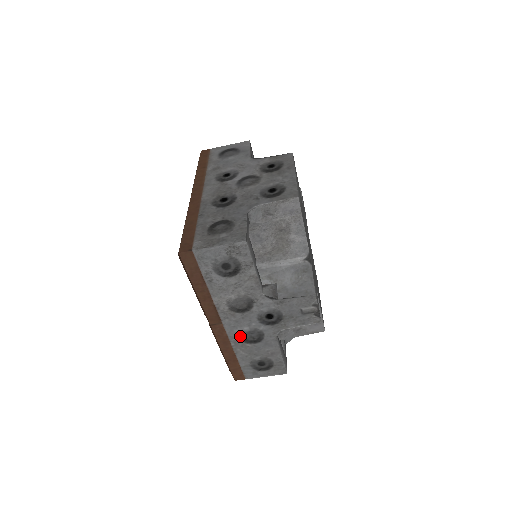
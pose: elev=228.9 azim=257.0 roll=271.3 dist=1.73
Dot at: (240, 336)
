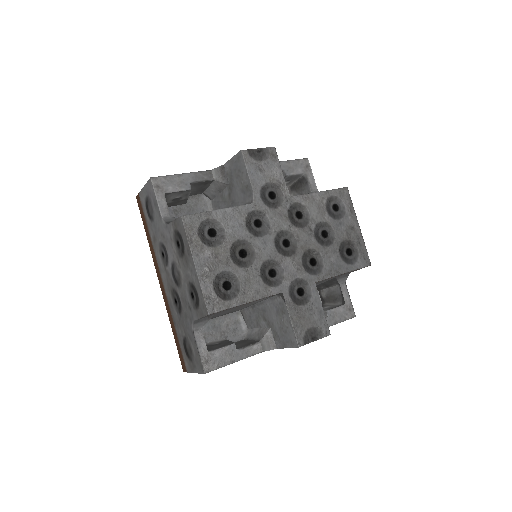
Dot at: occluded
